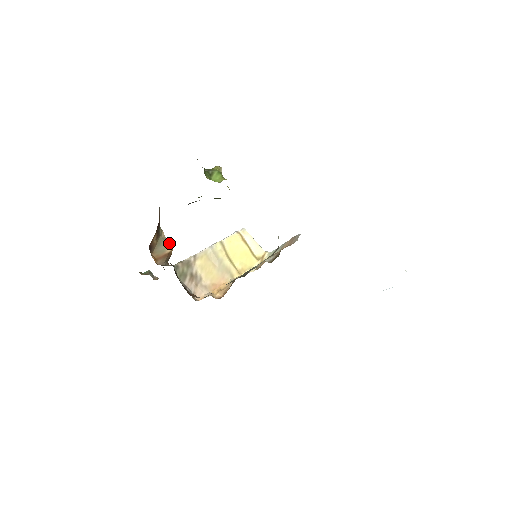
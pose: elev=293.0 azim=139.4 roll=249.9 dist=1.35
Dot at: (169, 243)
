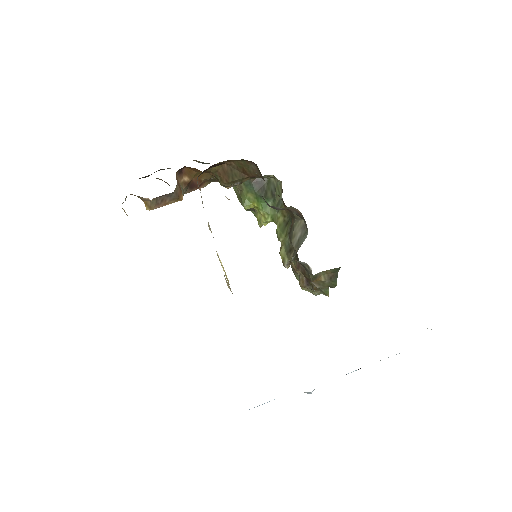
Dot at: occluded
